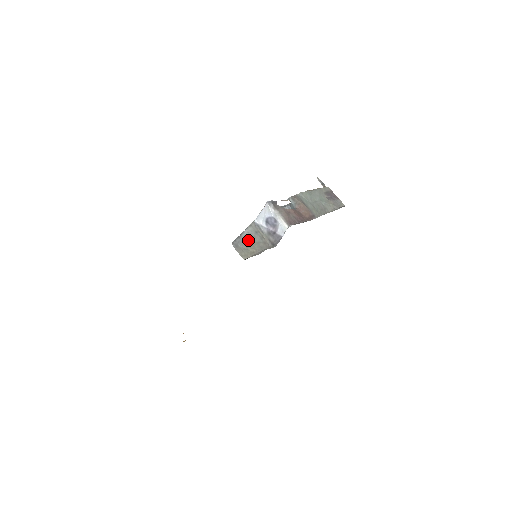
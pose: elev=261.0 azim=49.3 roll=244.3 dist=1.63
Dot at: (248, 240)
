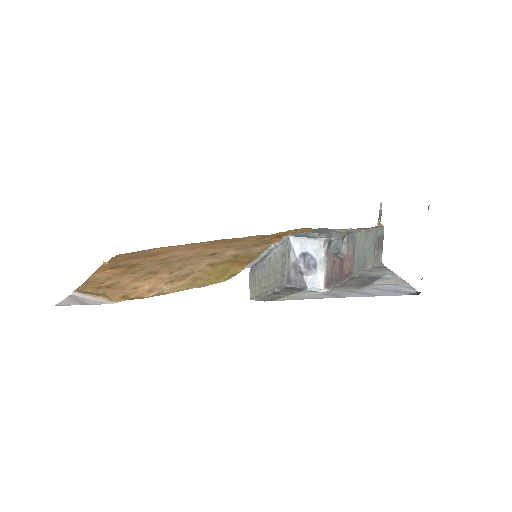
Dot at: (269, 266)
